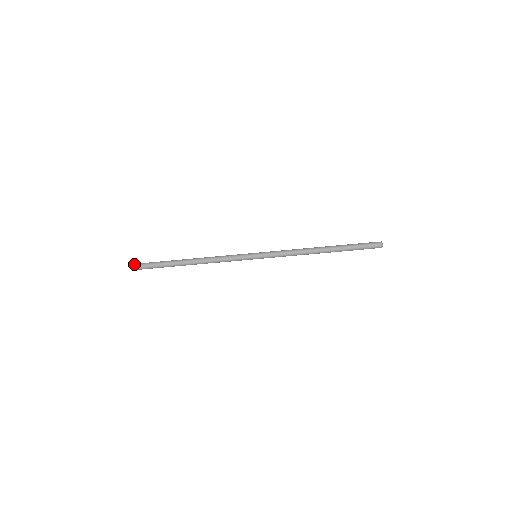
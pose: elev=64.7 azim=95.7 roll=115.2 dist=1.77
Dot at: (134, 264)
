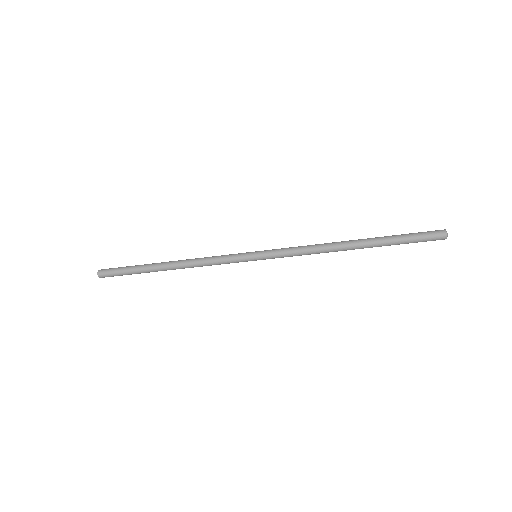
Dot at: (98, 276)
